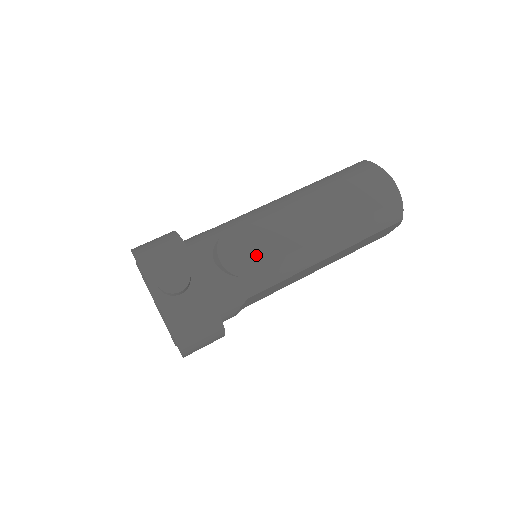
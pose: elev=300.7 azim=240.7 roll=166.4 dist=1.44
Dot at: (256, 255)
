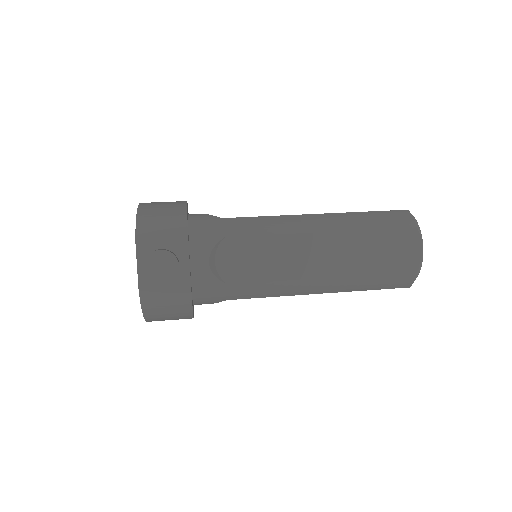
Dot at: (251, 269)
